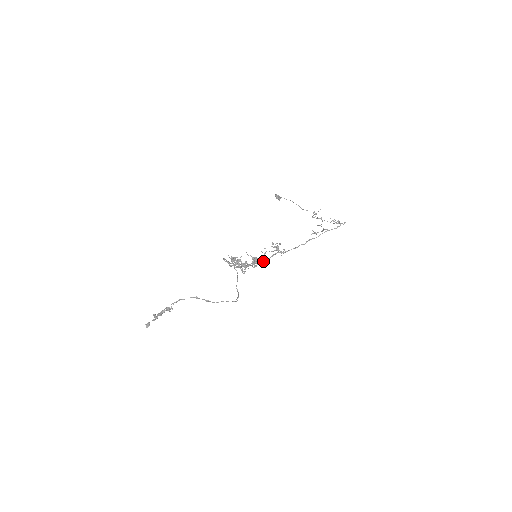
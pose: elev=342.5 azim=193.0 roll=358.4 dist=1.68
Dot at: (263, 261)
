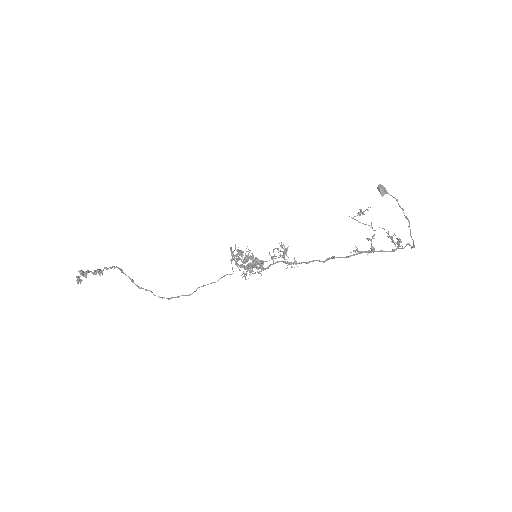
Dot at: occluded
